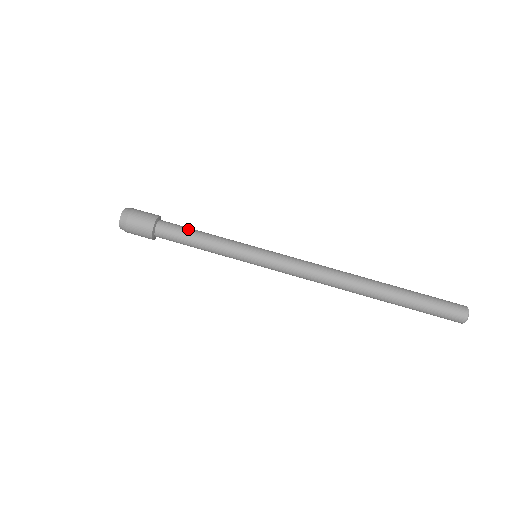
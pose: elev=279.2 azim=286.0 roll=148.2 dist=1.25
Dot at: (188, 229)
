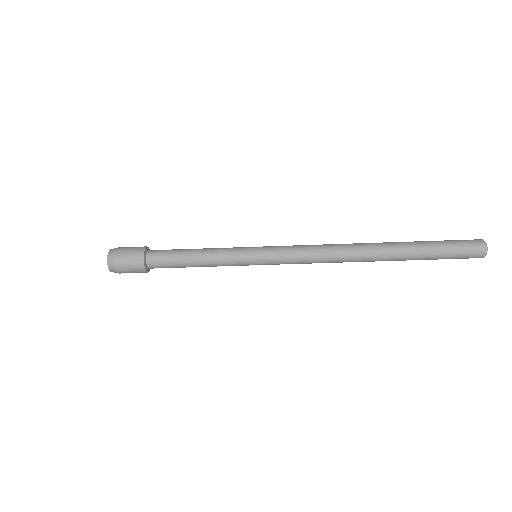
Dot at: (179, 251)
